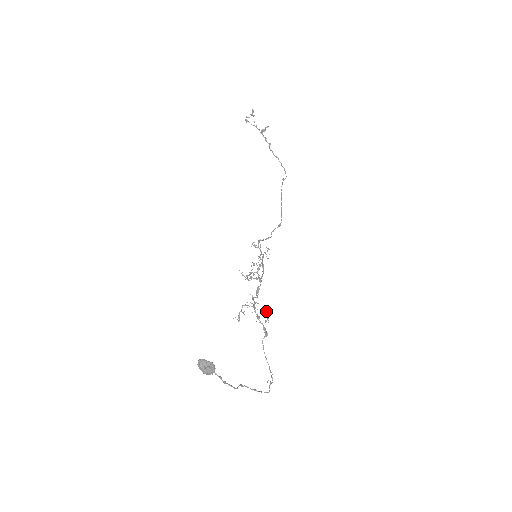
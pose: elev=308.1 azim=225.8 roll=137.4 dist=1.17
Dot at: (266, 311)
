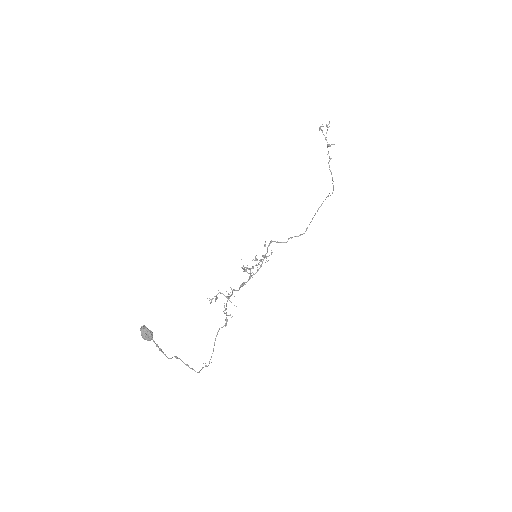
Dot at: occluded
